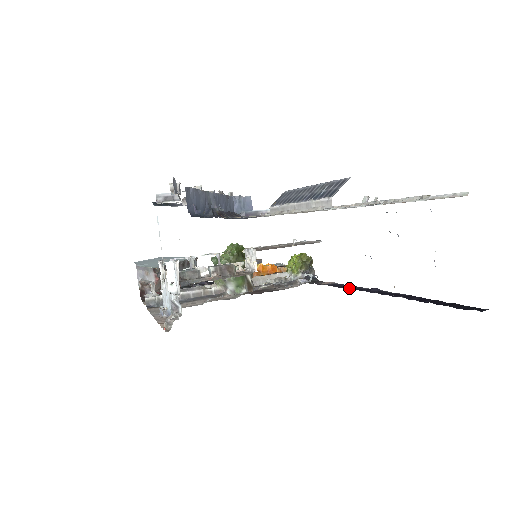
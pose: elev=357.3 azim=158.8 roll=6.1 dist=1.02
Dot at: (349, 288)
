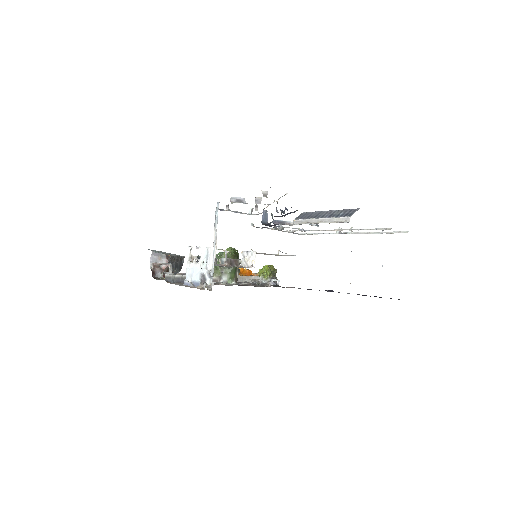
Dot at: occluded
